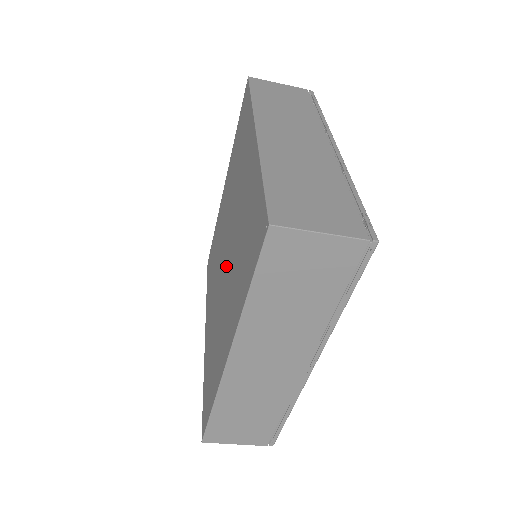
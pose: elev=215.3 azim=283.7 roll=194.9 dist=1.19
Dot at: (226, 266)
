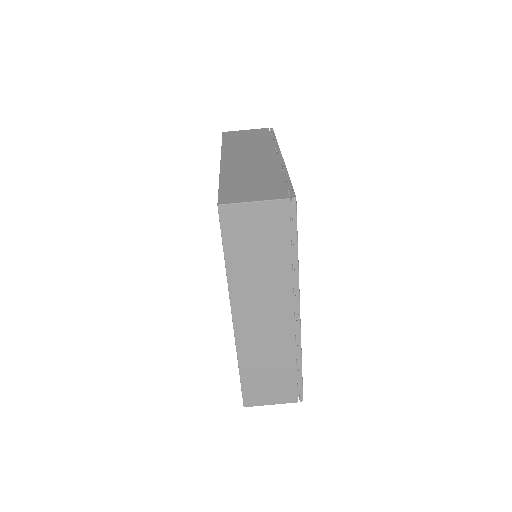
Dot at: occluded
